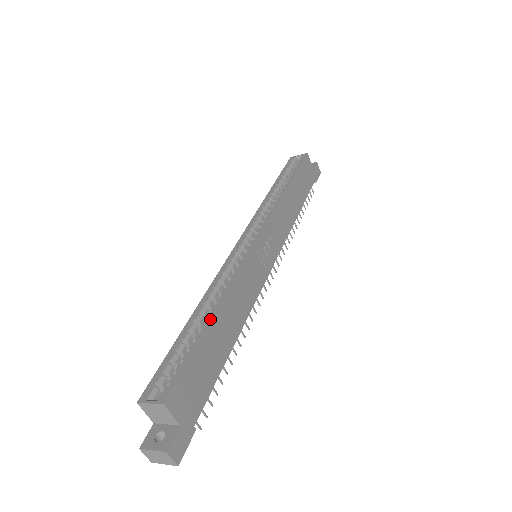
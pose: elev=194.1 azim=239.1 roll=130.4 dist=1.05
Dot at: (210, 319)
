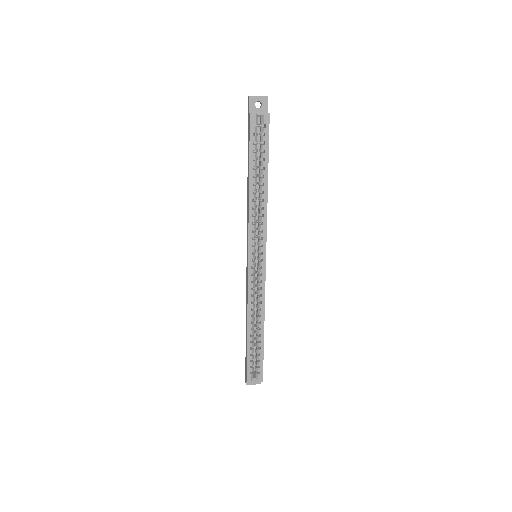
Dot at: (263, 334)
